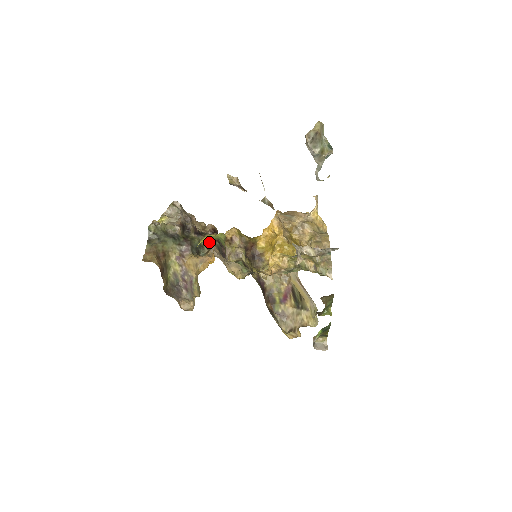
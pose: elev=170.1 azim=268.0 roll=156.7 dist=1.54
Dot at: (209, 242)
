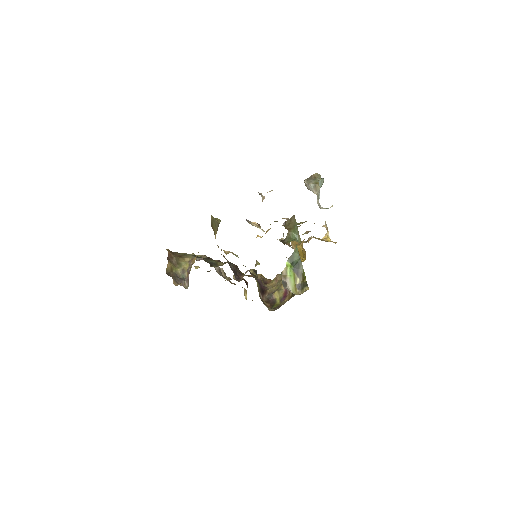
Dot at: occluded
